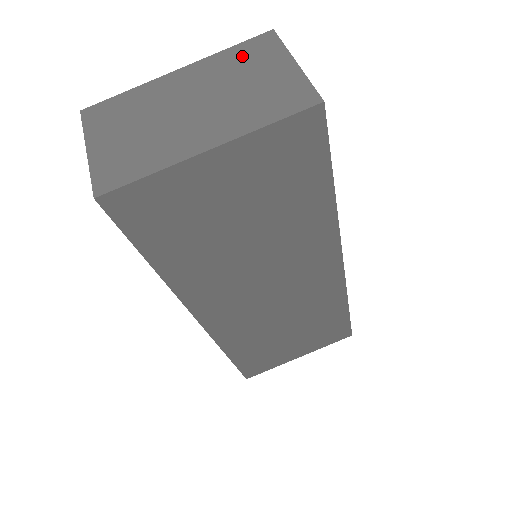
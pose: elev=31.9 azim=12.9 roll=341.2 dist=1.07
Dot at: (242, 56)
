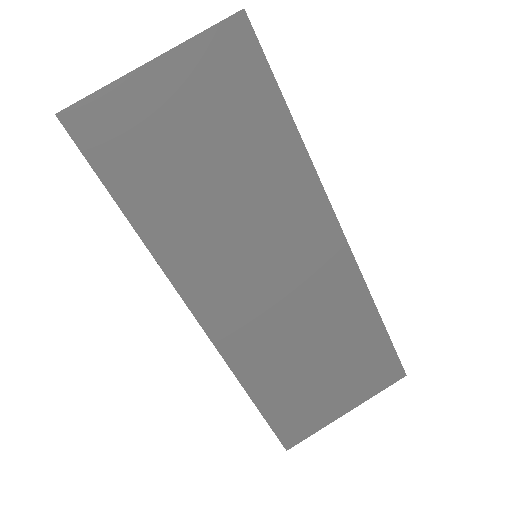
Dot at: occluded
